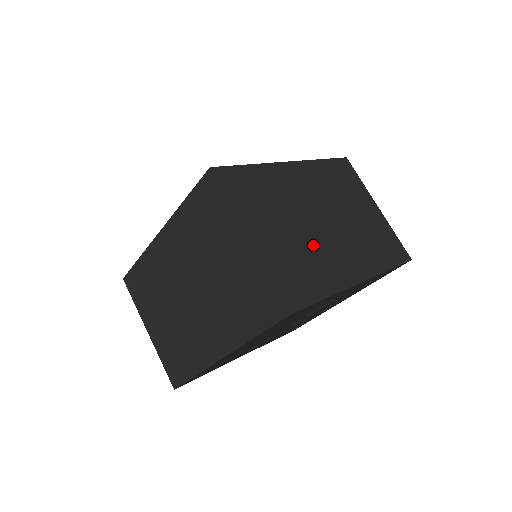
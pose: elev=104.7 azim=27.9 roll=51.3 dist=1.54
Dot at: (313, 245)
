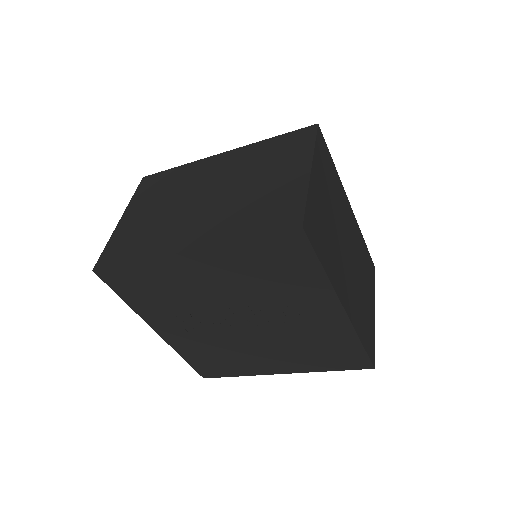
Dot at: (335, 243)
